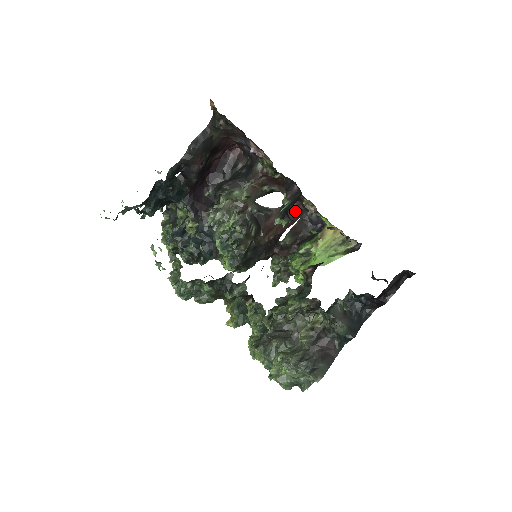
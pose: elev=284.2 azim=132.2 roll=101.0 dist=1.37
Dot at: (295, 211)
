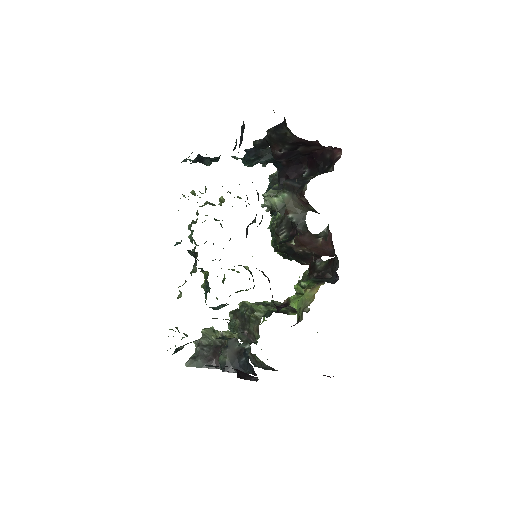
Dot at: (330, 247)
